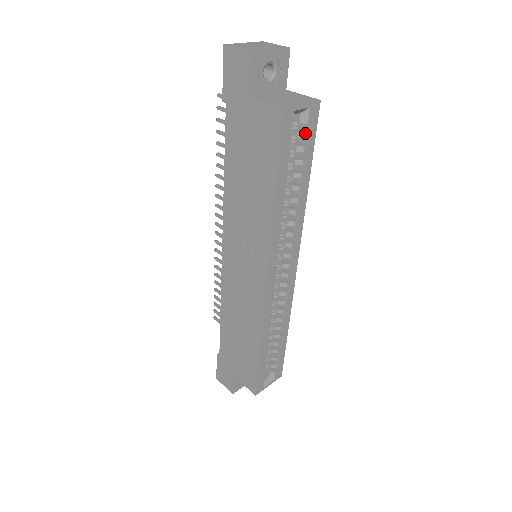
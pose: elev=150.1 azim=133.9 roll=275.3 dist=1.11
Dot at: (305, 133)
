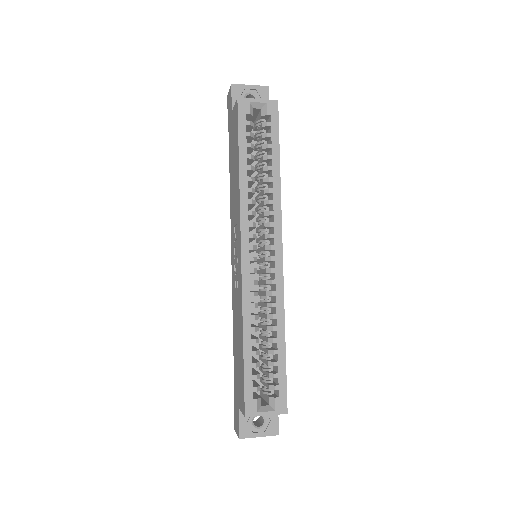
Dot at: (266, 122)
